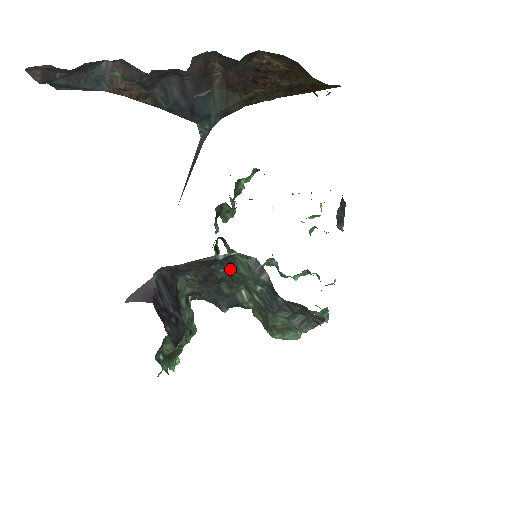
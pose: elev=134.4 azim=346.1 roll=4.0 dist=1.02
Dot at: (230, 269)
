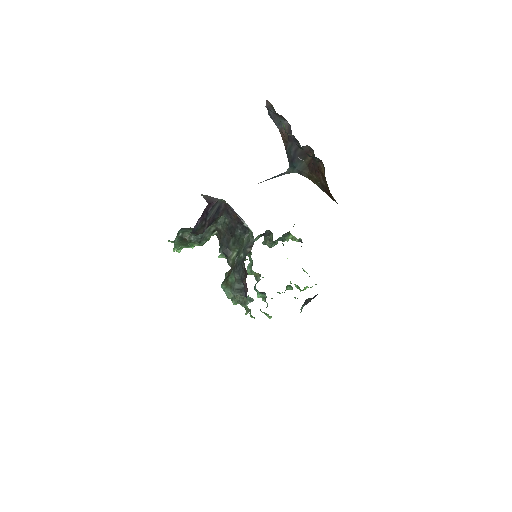
Dot at: (242, 234)
